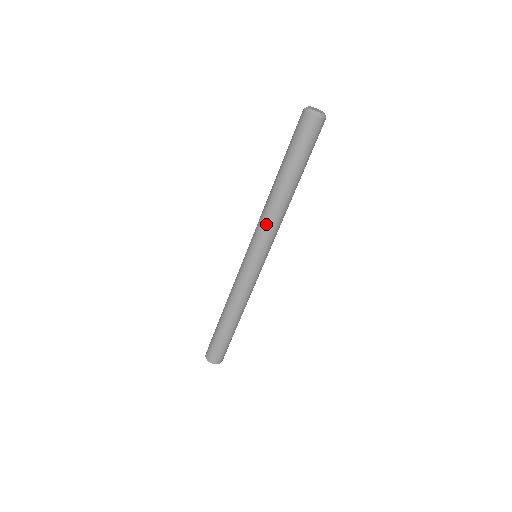
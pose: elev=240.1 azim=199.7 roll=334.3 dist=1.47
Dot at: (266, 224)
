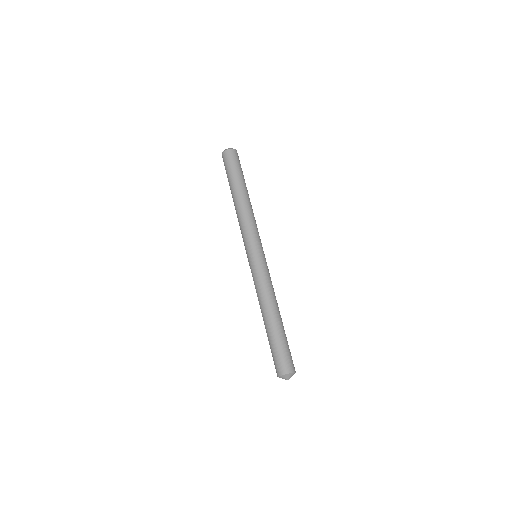
Dot at: (240, 227)
